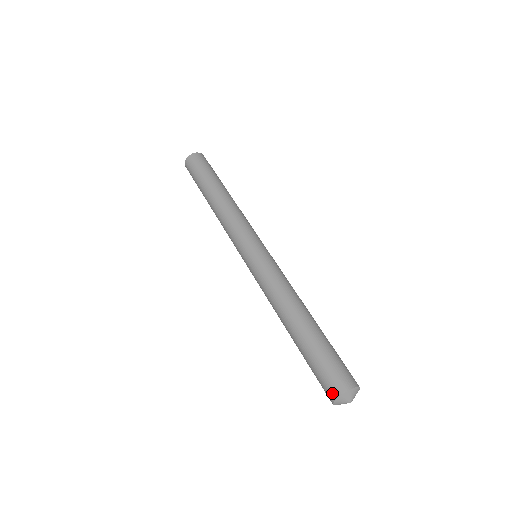
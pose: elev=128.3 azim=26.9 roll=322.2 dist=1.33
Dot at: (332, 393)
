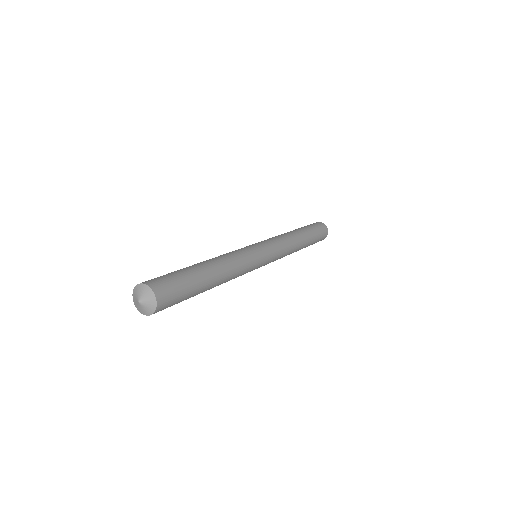
Dot at: occluded
